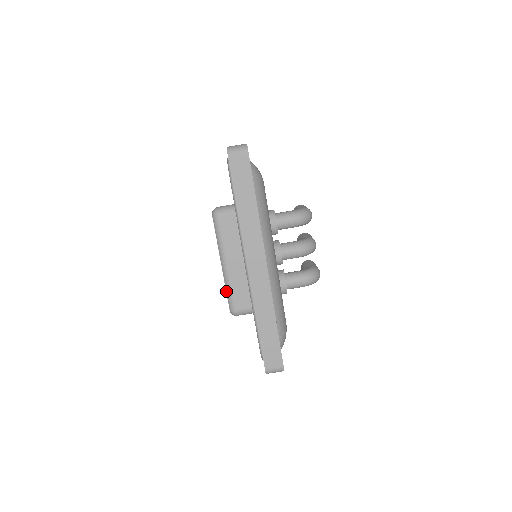
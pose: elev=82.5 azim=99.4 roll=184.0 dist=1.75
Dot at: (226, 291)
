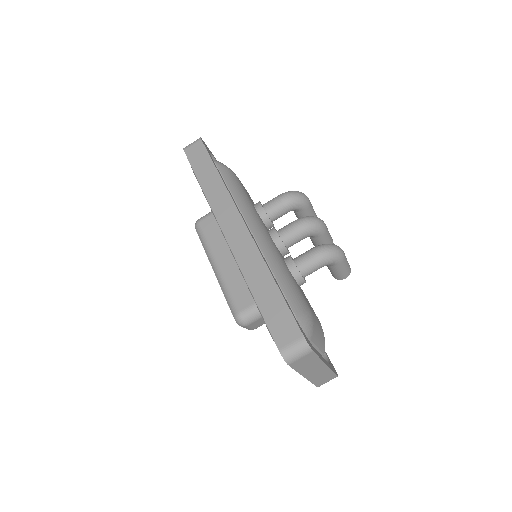
Dot at: occluded
